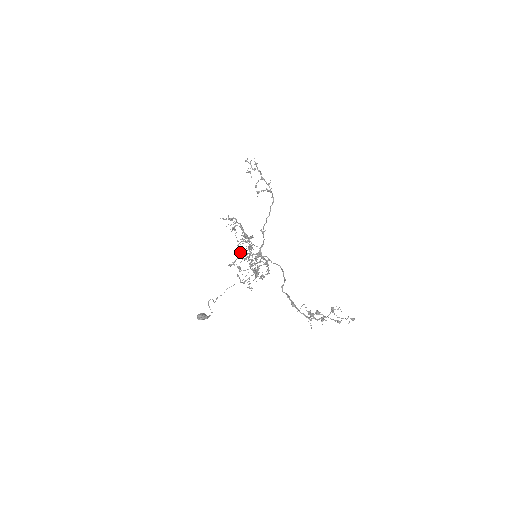
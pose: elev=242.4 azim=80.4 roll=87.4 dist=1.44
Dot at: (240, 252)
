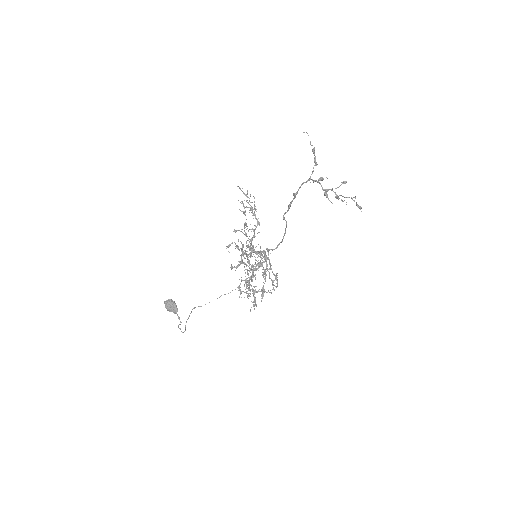
Dot at: (244, 227)
